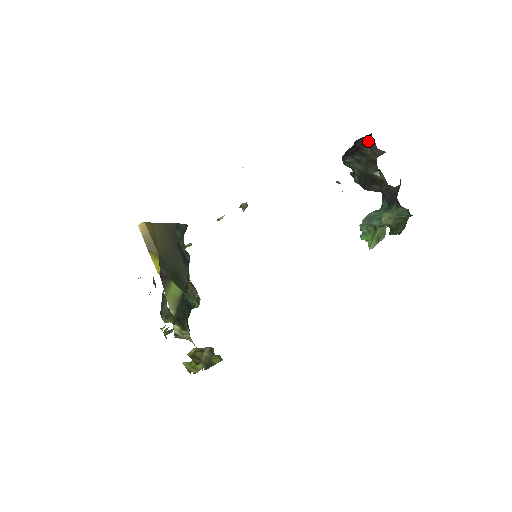
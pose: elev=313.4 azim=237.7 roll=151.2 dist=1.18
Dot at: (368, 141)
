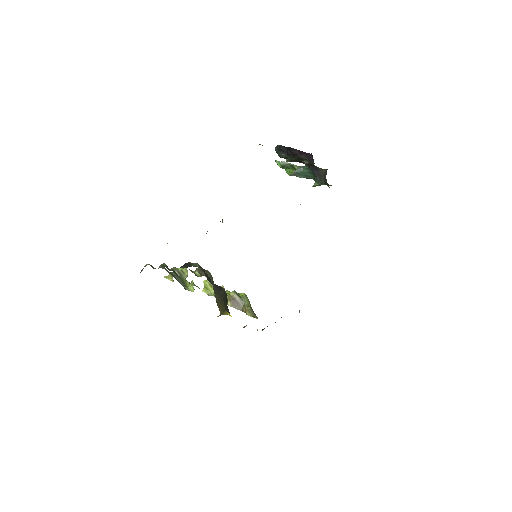
Dot at: (306, 156)
